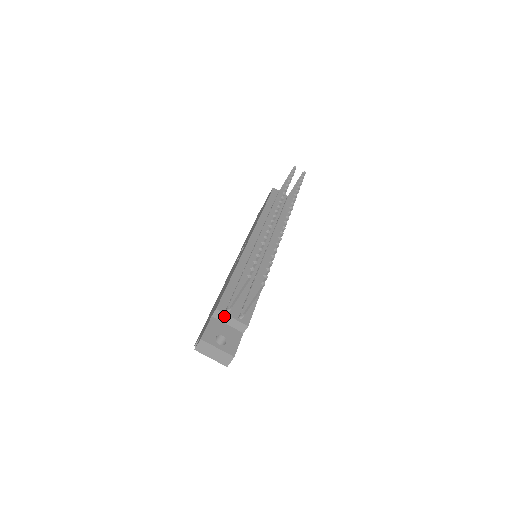
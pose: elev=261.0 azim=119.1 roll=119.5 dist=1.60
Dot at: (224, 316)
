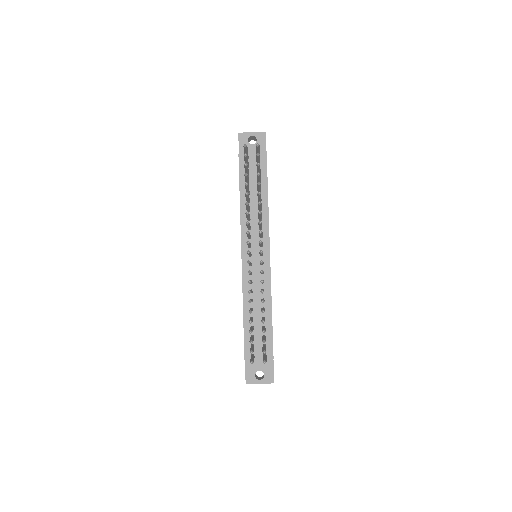
Dot at: occluded
